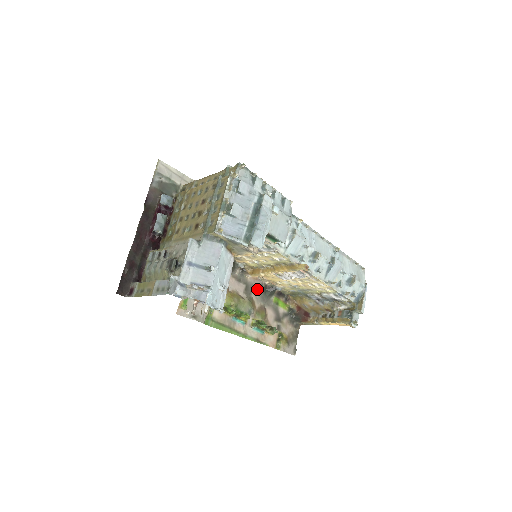
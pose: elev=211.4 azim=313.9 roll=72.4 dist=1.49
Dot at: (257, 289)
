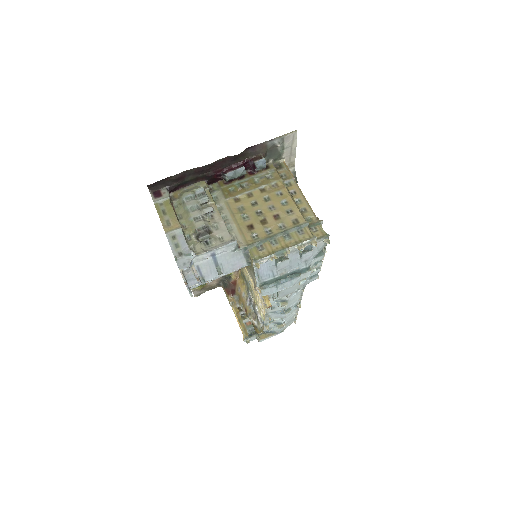
Dot at: occluded
